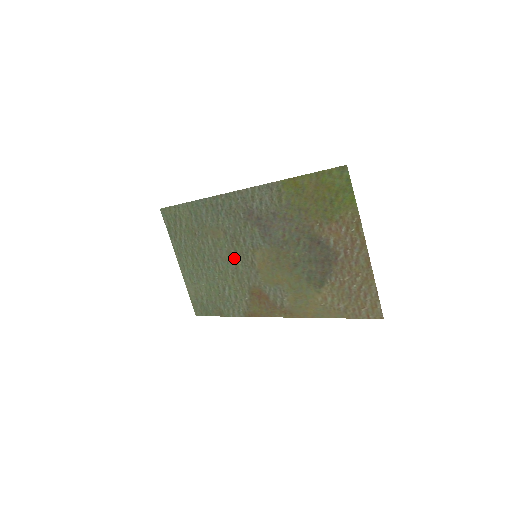
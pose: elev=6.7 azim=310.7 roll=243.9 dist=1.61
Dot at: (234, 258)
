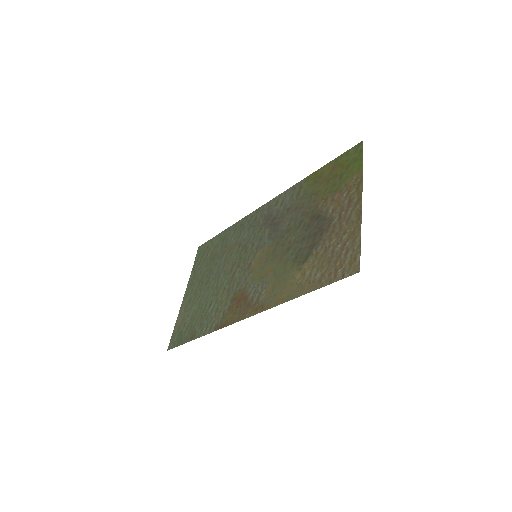
Dot at: (236, 267)
